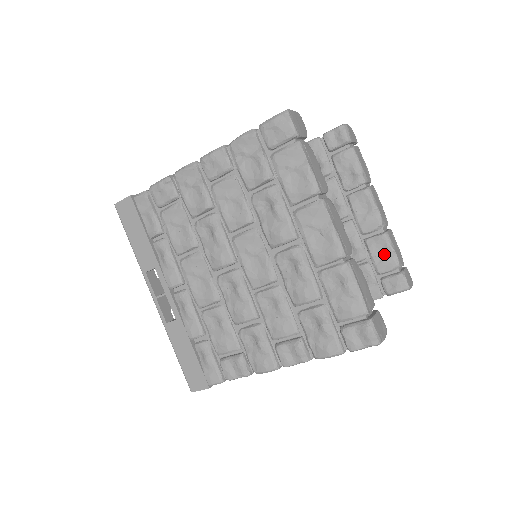
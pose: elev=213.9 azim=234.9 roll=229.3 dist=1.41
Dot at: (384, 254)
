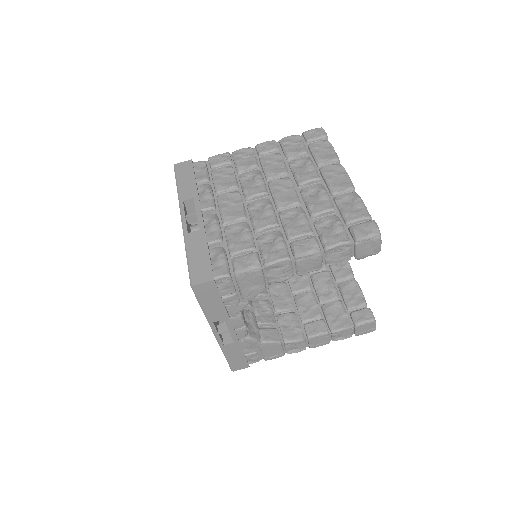
Dot at: (354, 294)
